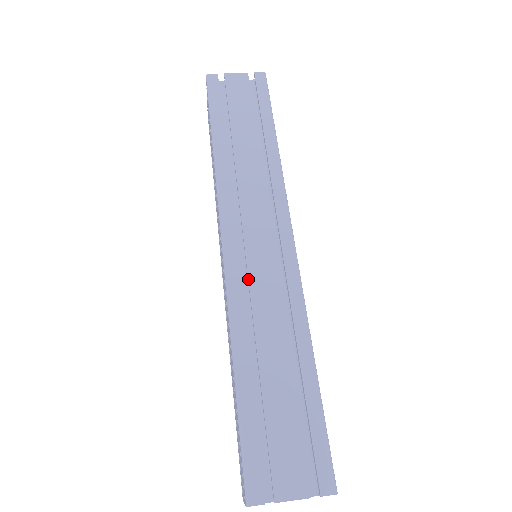
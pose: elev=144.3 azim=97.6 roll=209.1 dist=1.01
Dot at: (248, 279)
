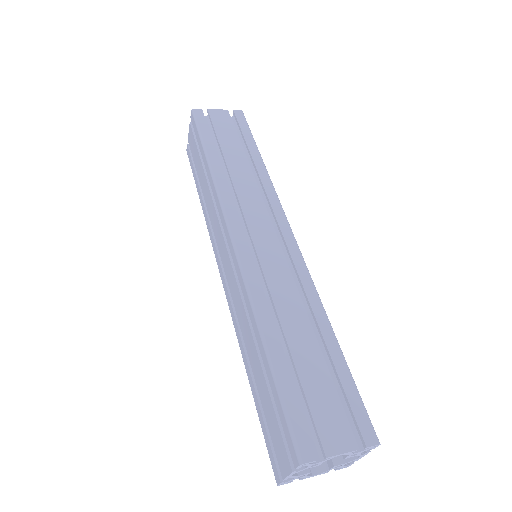
Dot at: (261, 266)
